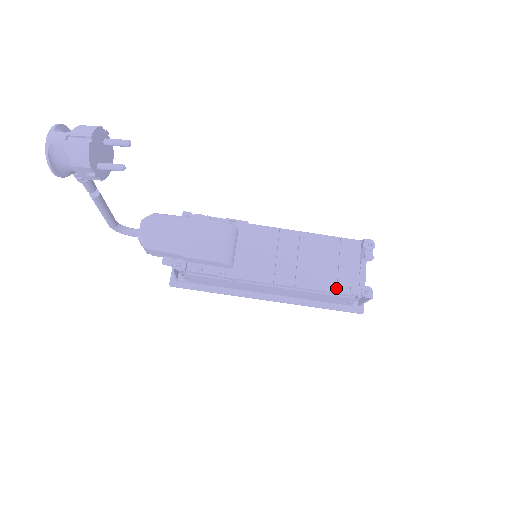
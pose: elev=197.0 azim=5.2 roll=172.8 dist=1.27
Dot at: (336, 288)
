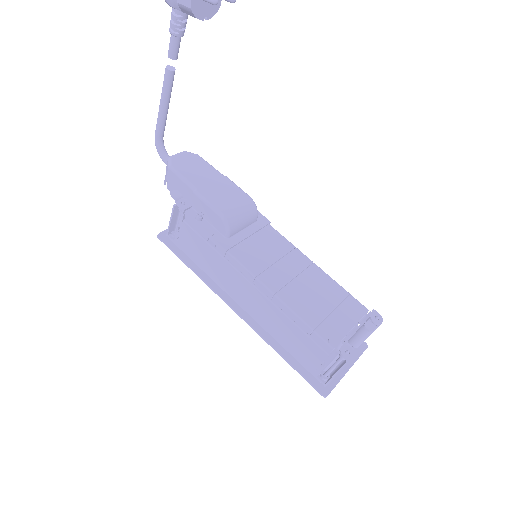
Dot at: (316, 326)
